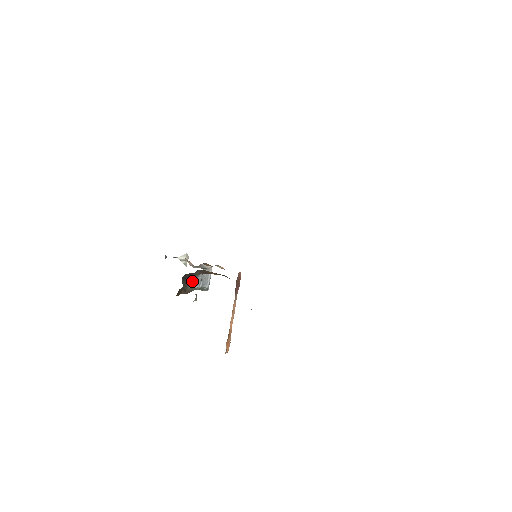
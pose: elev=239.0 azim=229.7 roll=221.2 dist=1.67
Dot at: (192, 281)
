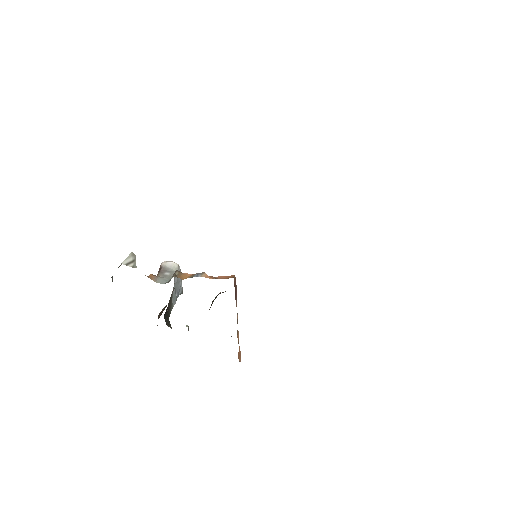
Dot at: (170, 305)
